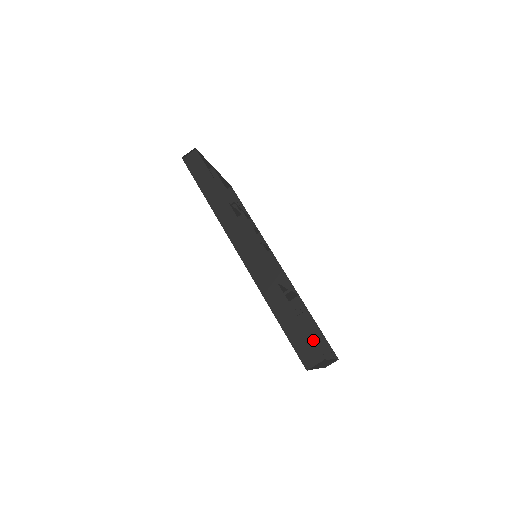
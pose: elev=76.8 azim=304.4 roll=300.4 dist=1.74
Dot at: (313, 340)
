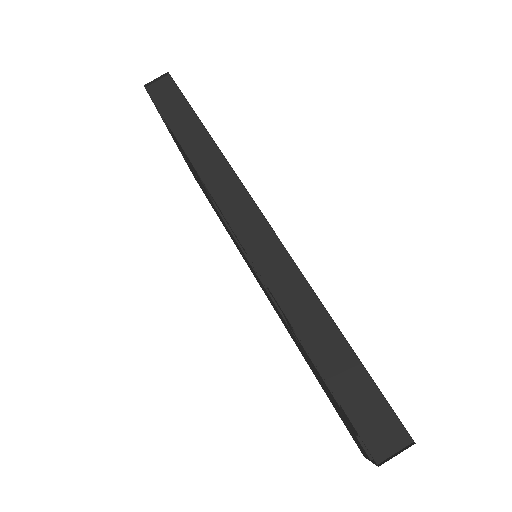
Dot at: occluded
